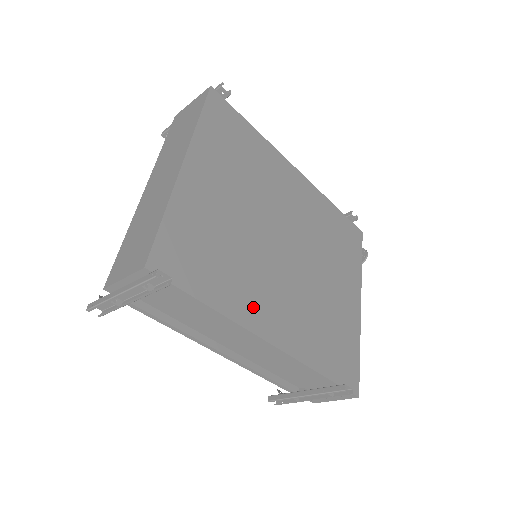
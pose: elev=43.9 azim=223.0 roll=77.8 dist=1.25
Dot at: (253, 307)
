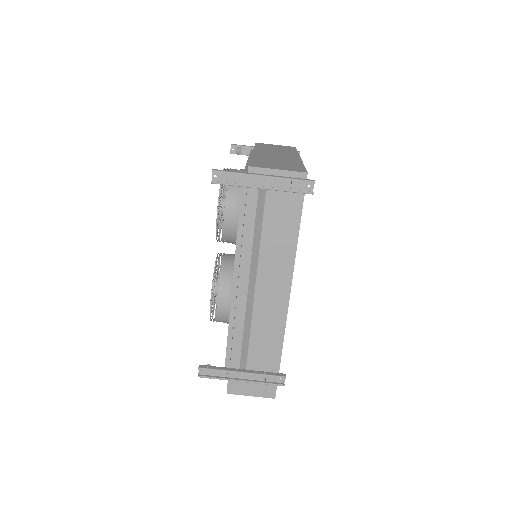
Dot at: occluded
